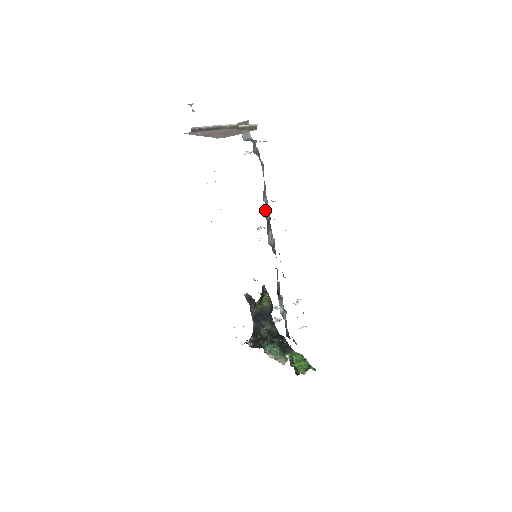
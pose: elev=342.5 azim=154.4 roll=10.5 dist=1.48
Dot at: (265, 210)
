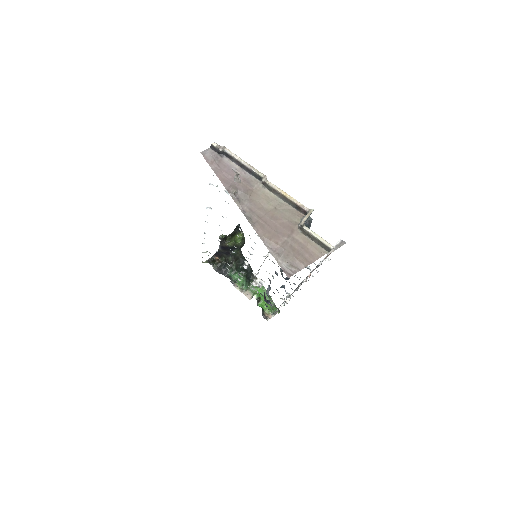
Dot at: occluded
